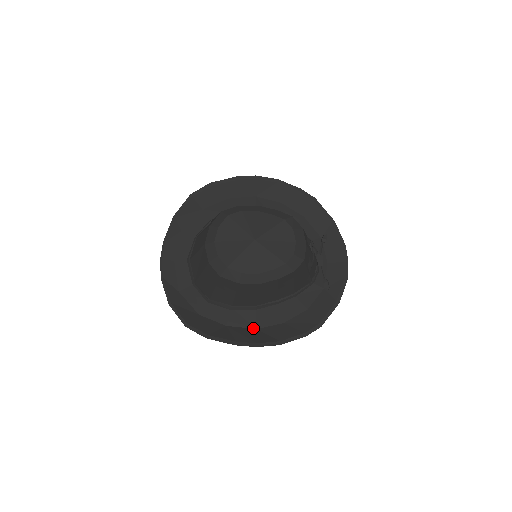
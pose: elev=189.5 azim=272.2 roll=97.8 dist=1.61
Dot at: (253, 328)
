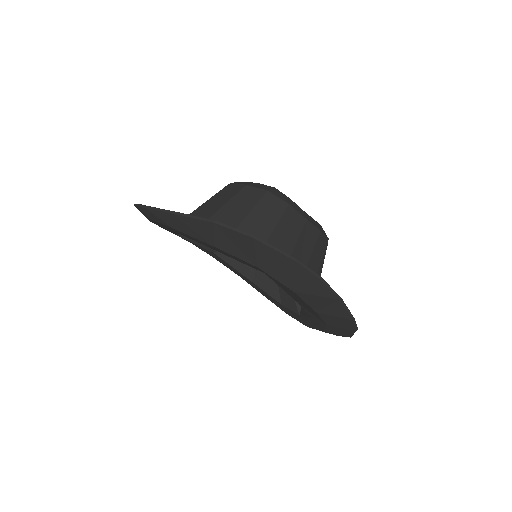
Dot at: (290, 286)
